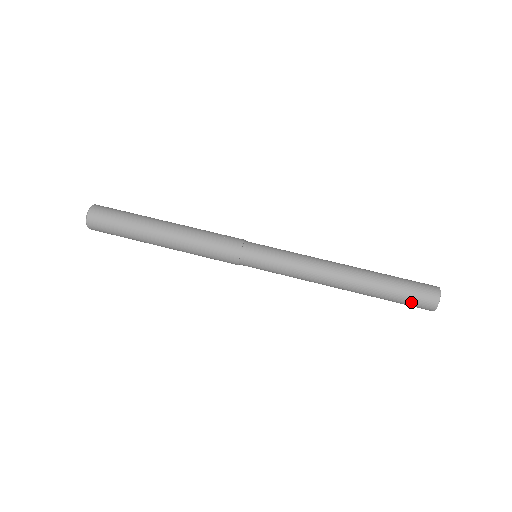
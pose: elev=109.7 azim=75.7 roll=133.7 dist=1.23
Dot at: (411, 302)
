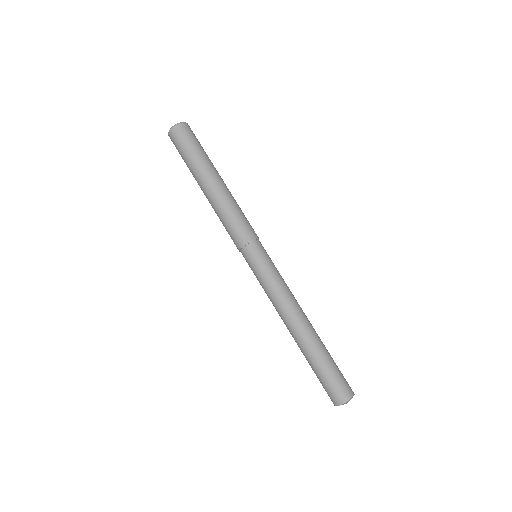
Dot at: (324, 386)
